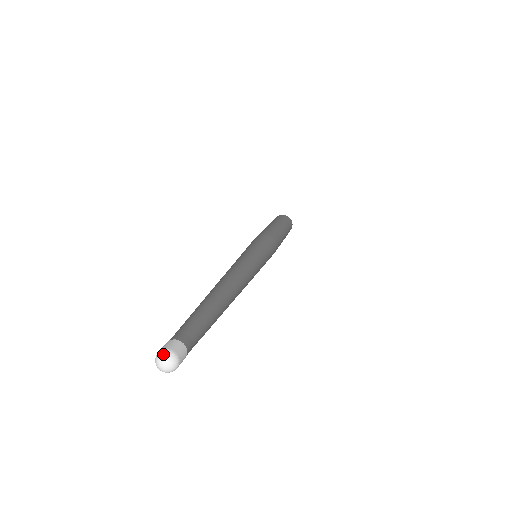
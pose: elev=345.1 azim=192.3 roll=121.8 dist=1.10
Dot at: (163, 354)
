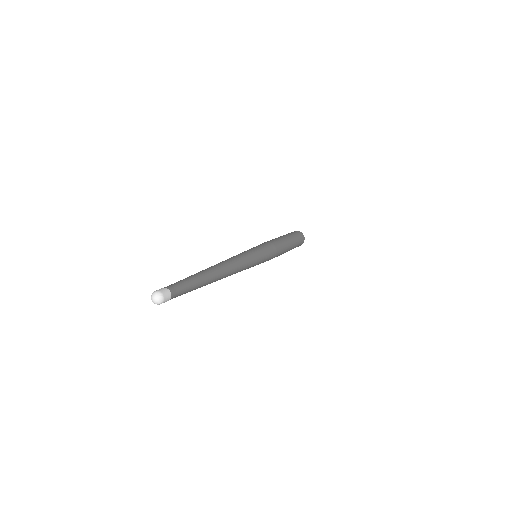
Dot at: (156, 293)
